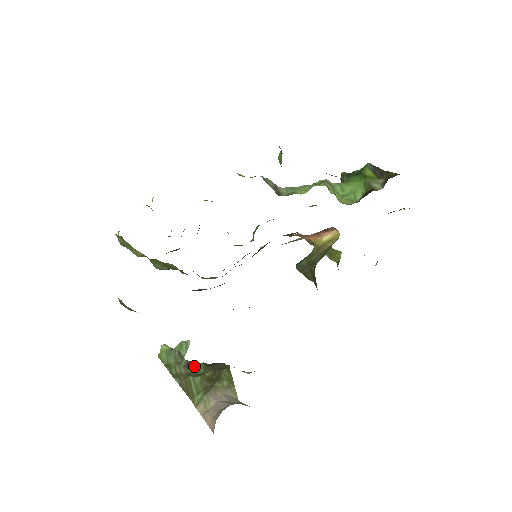
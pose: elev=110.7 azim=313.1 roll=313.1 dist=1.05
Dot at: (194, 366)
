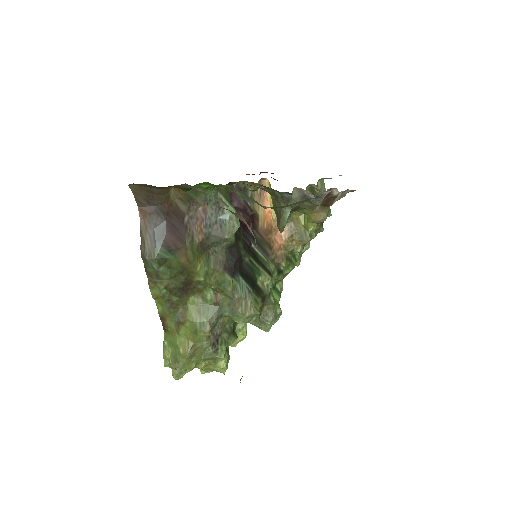
Dot at: occluded
